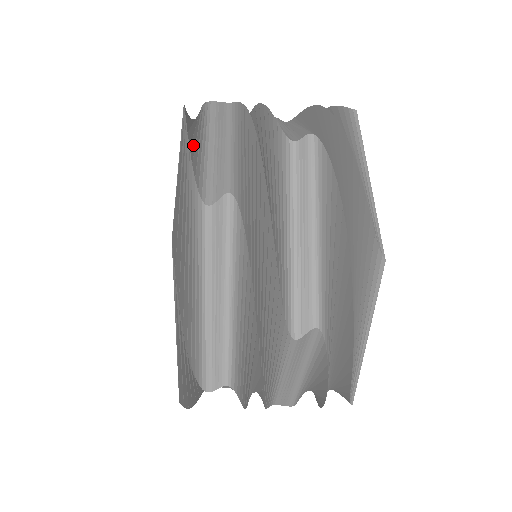
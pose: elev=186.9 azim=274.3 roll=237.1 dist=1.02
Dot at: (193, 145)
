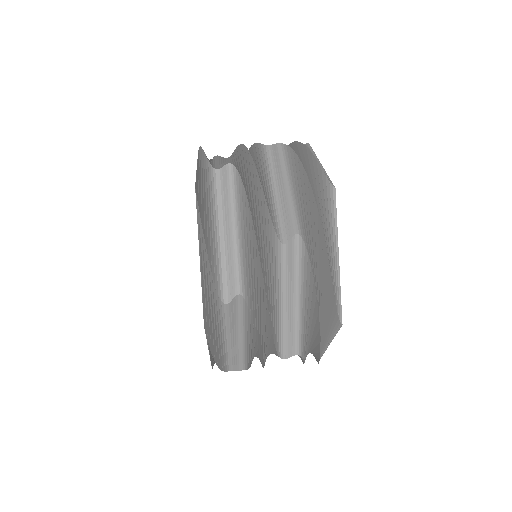
Dot at: (209, 245)
